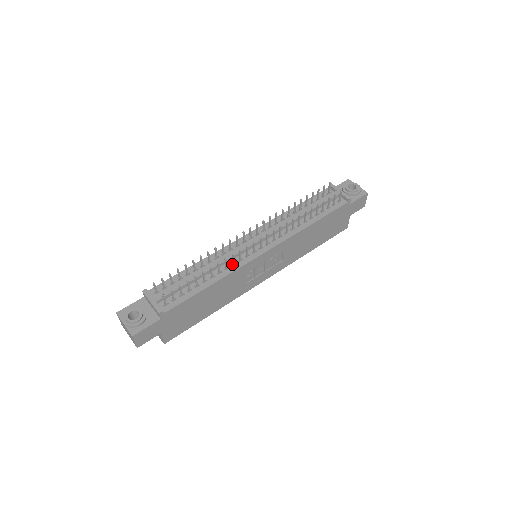
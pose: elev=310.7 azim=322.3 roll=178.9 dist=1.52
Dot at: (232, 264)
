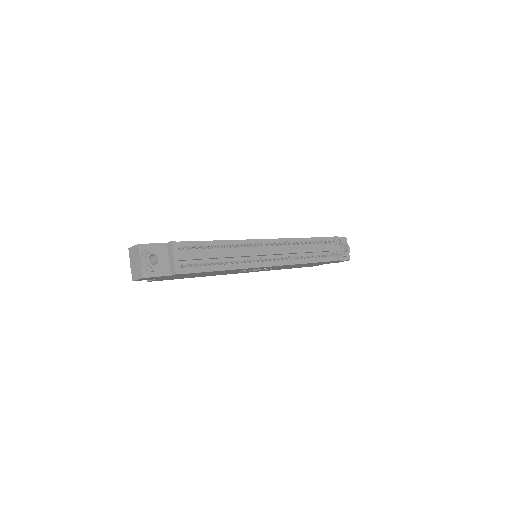
Dot at: occluded
